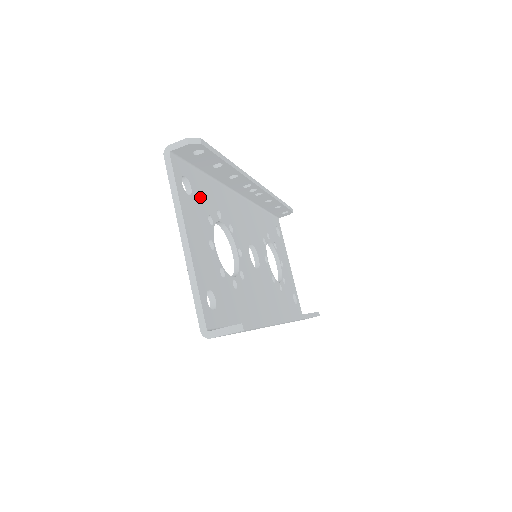
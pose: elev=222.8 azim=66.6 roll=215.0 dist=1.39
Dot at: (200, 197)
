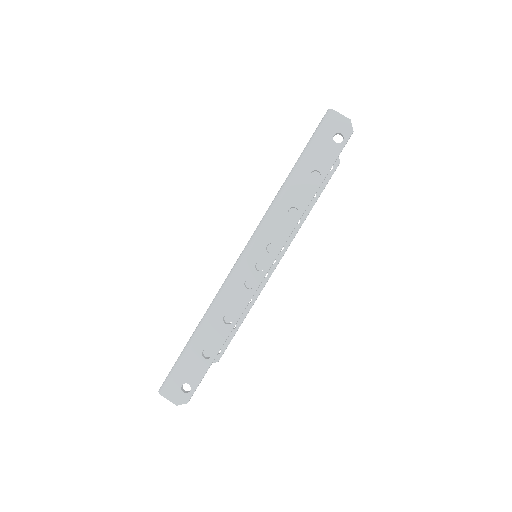
Dot at: occluded
